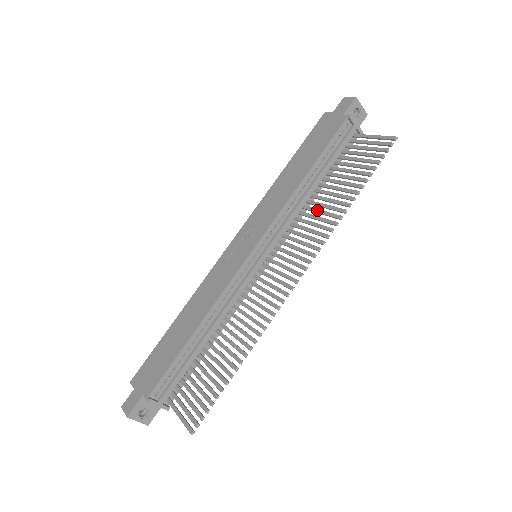
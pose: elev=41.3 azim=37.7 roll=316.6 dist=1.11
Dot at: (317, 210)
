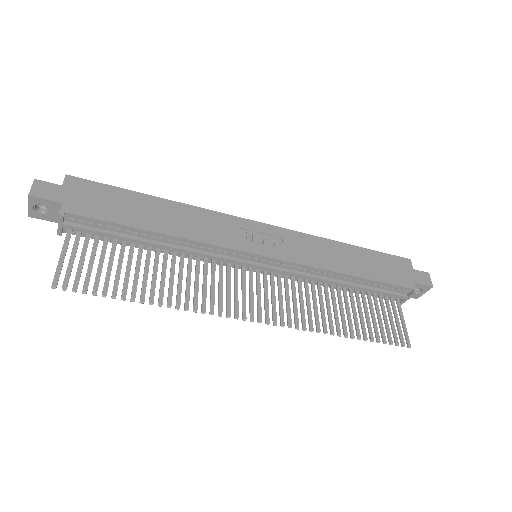
Dot at: (322, 300)
